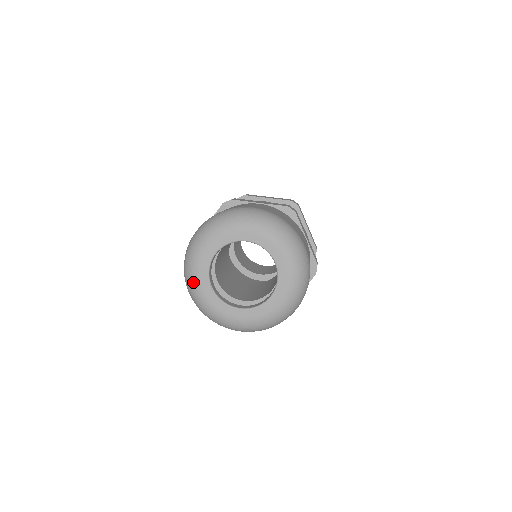
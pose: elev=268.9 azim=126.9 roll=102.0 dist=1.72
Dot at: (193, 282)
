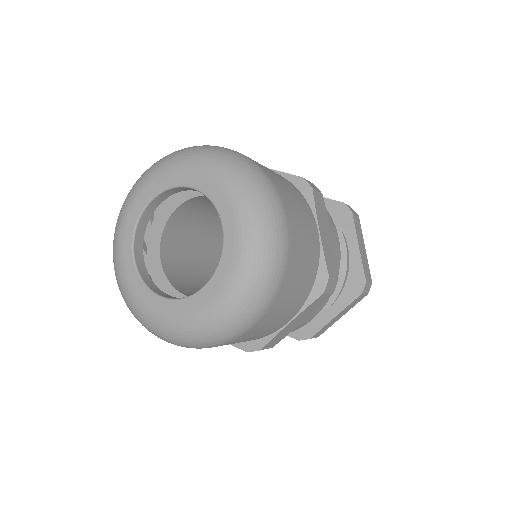
Dot at: (115, 242)
